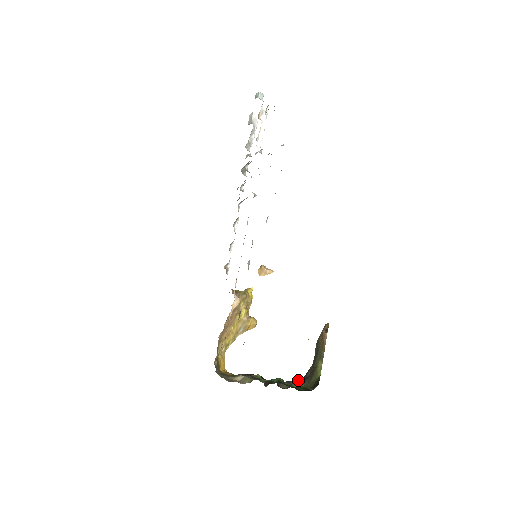
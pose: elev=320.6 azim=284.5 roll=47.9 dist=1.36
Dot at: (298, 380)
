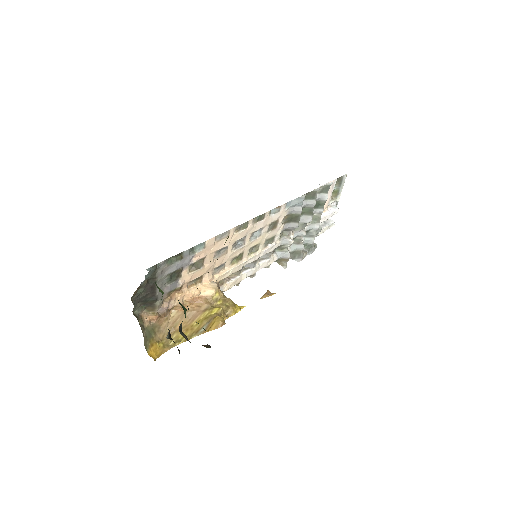
Dot at: occluded
